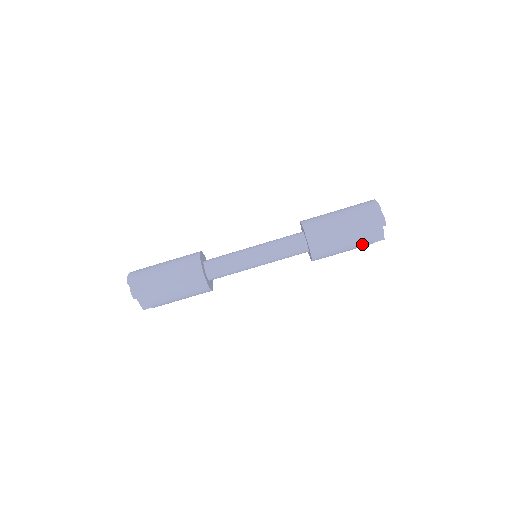
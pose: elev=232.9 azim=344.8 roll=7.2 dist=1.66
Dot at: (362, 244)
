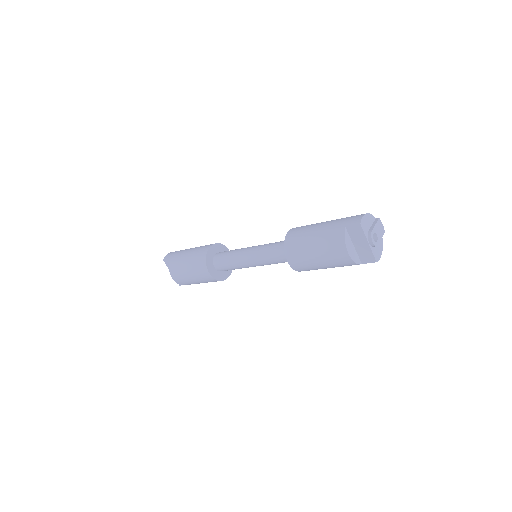
Dot at: (341, 262)
